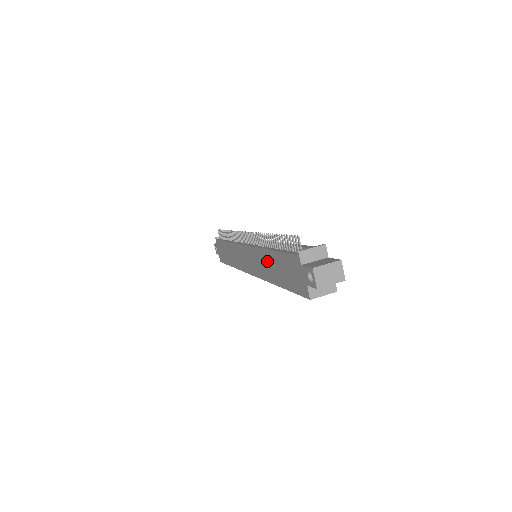
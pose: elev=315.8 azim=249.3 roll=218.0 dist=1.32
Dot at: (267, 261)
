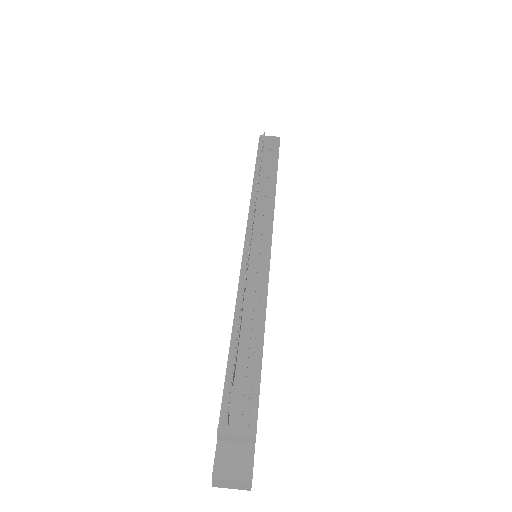
Dot at: occluded
